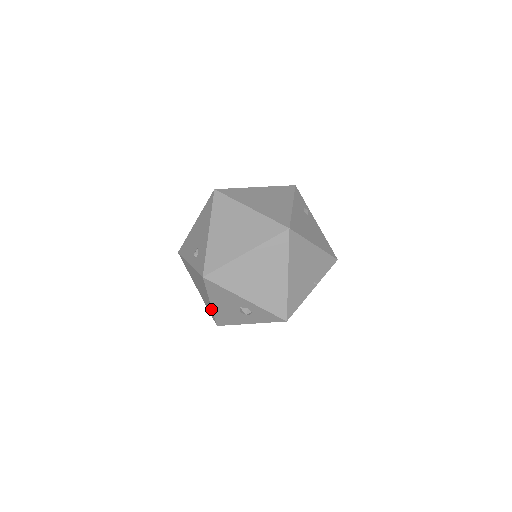
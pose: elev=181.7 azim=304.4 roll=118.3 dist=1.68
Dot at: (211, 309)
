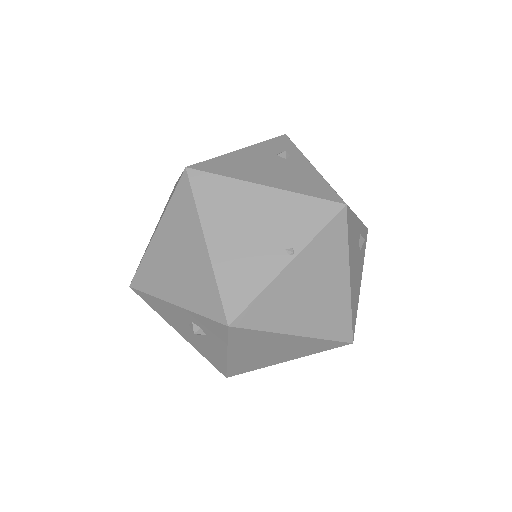
Dot at: occluded
